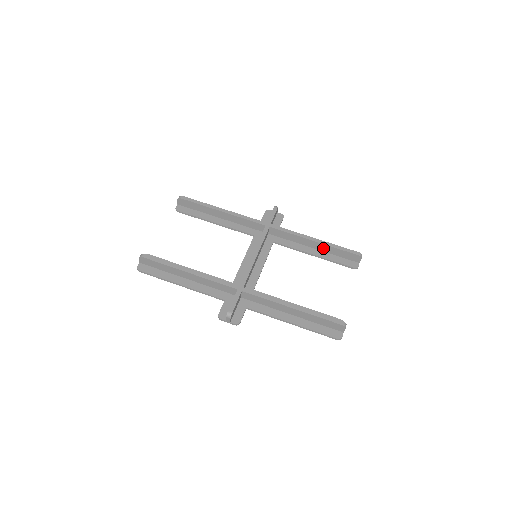
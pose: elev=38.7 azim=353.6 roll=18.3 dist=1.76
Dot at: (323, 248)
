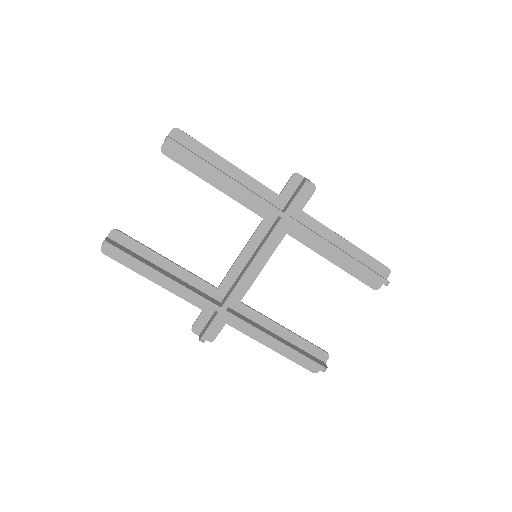
Dot at: occluded
